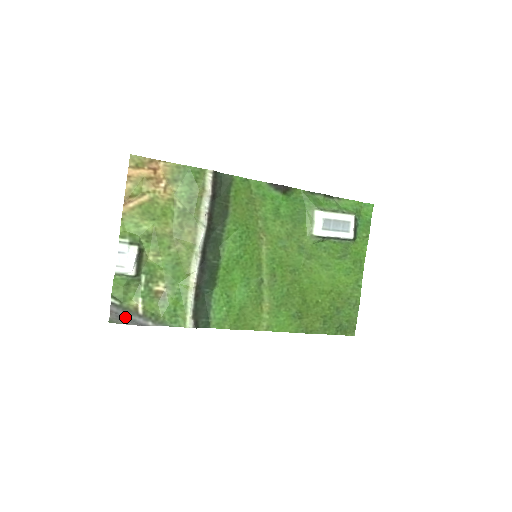
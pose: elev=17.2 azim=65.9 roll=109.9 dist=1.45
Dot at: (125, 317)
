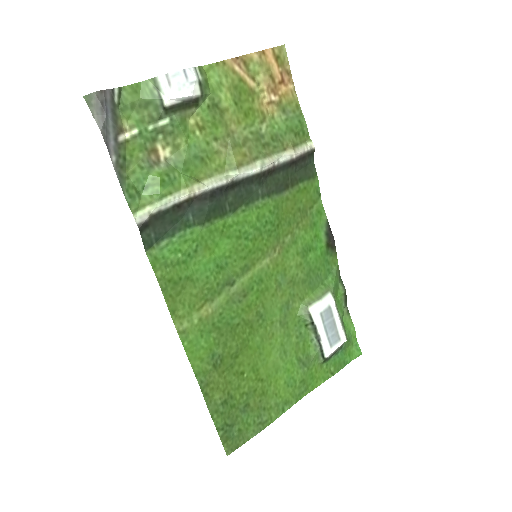
Dot at: (107, 115)
